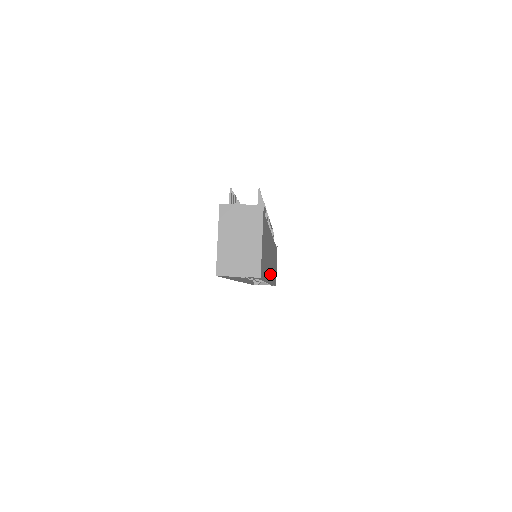
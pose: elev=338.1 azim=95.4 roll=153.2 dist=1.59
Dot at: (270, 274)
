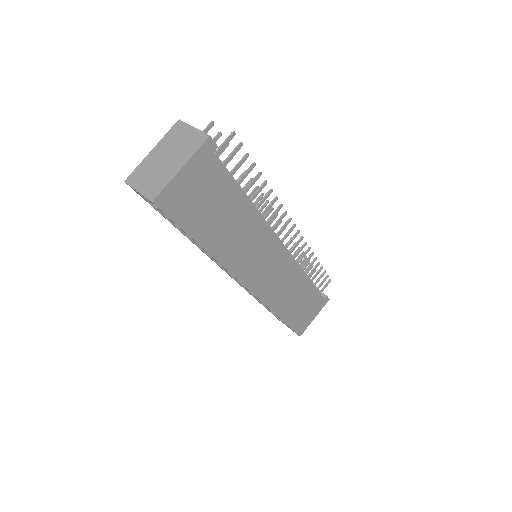
Dot at: (250, 277)
